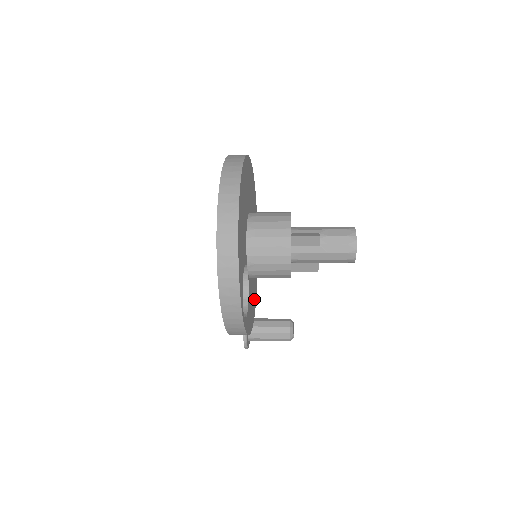
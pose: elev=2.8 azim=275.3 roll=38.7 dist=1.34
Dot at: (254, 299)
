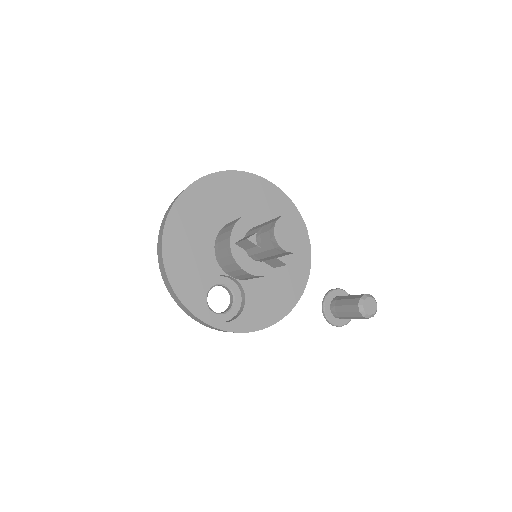
Dot at: (291, 288)
